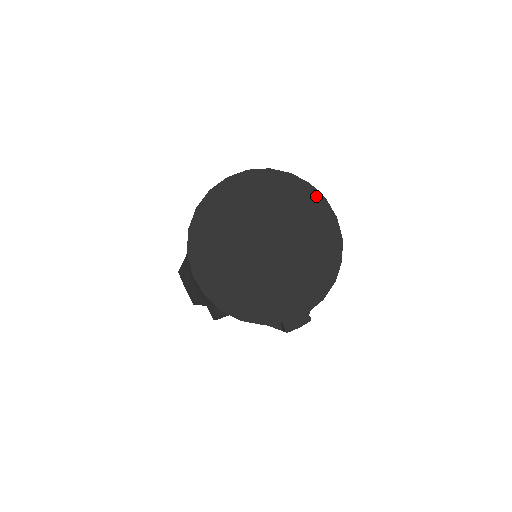
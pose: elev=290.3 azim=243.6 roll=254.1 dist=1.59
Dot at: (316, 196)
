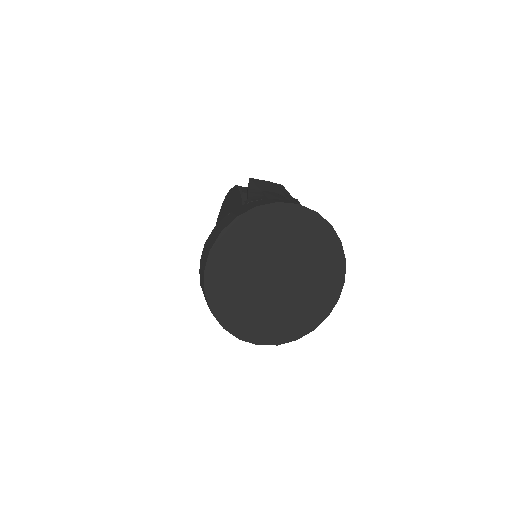
Dot at: (270, 209)
